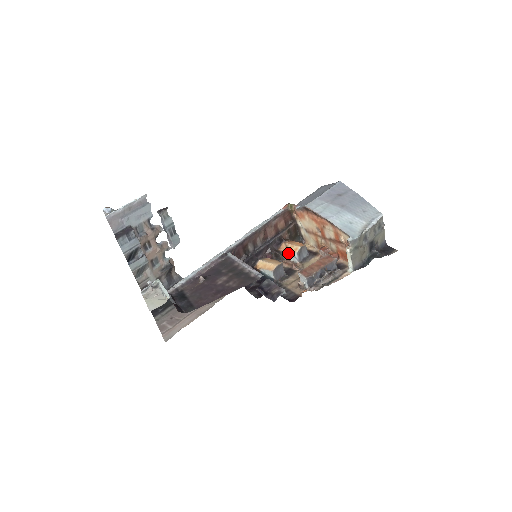
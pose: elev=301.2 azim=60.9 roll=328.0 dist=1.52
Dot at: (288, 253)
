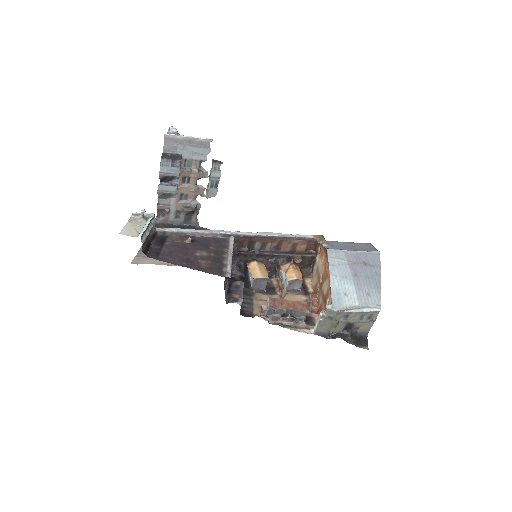
Dot at: (284, 275)
